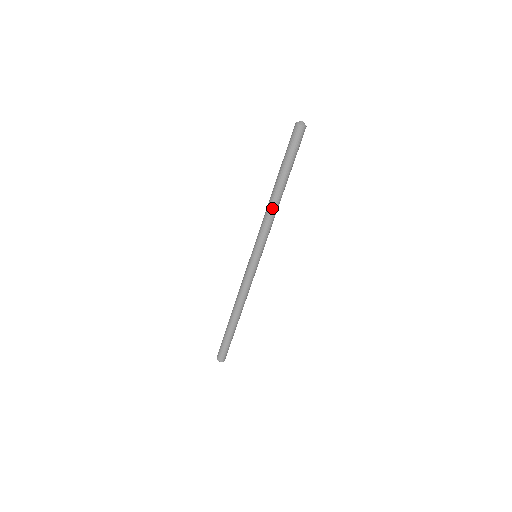
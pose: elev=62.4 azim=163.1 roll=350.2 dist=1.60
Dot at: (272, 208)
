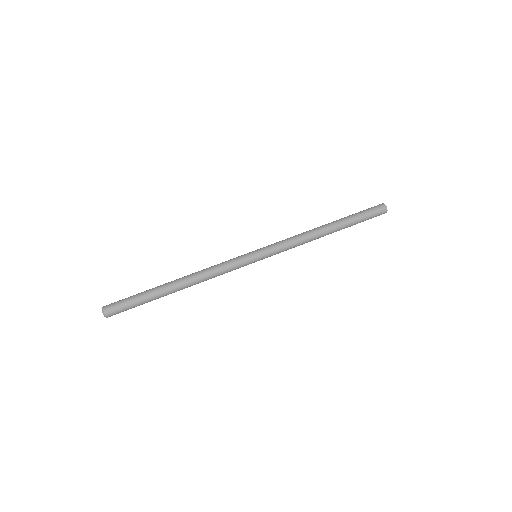
Dot at: (312, 235)
